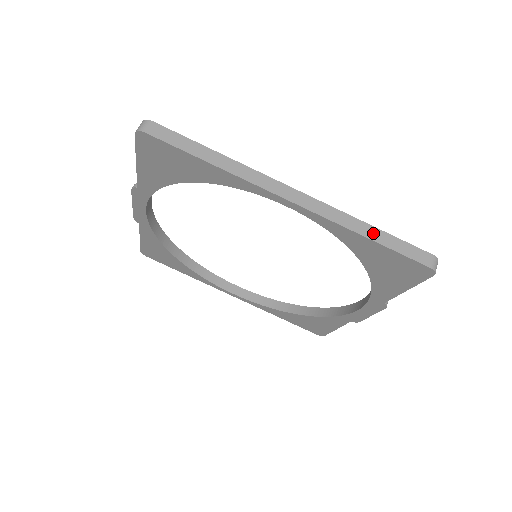
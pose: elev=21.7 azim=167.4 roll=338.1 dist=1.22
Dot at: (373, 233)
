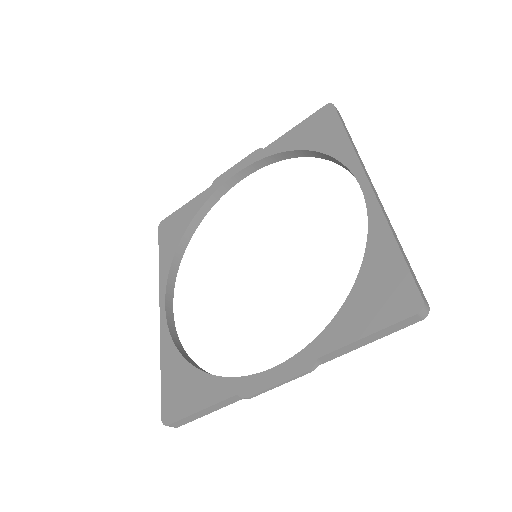
Dot at: (401, 247)
